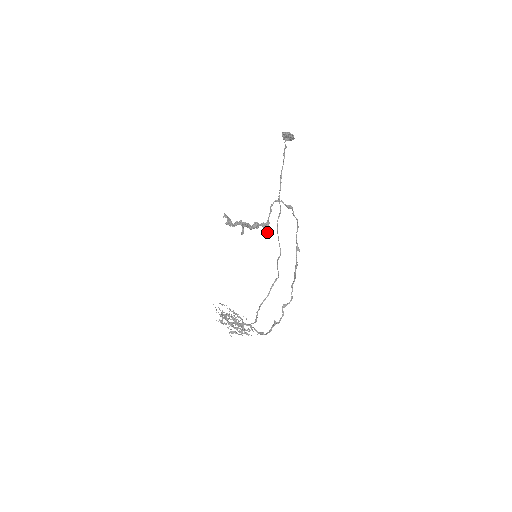
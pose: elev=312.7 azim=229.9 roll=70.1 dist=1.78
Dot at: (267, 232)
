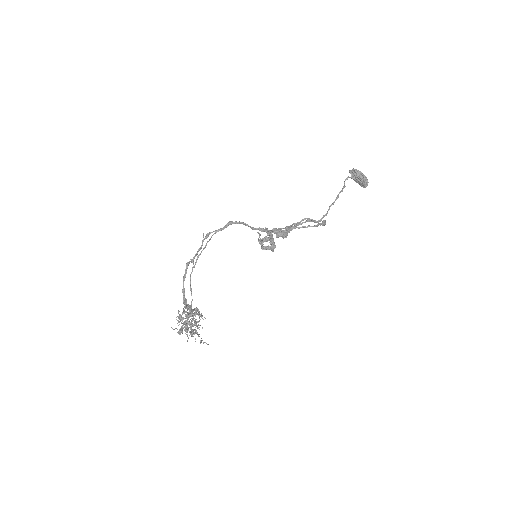
Dot at: (278, 230)
